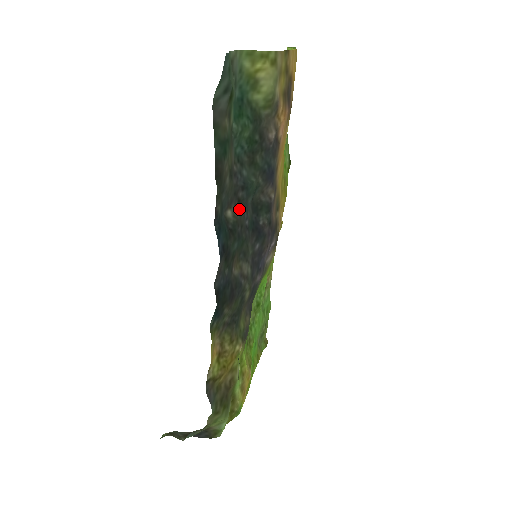
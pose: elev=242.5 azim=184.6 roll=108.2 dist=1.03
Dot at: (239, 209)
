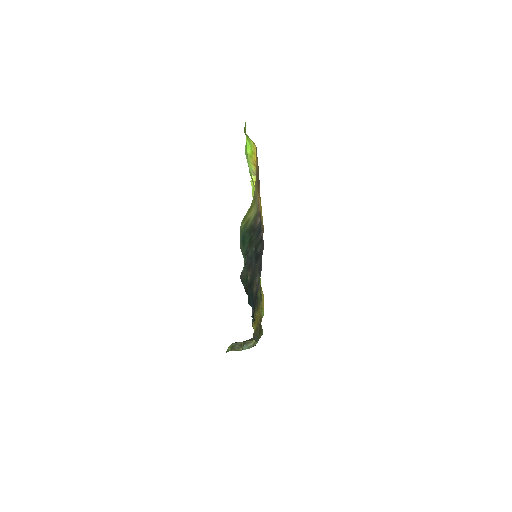
Dot at: (250, 269)
